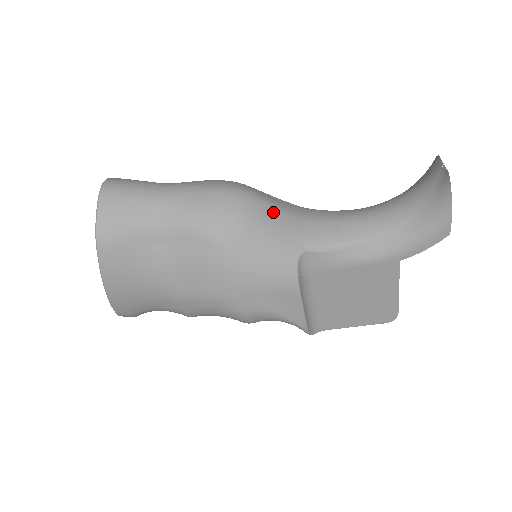
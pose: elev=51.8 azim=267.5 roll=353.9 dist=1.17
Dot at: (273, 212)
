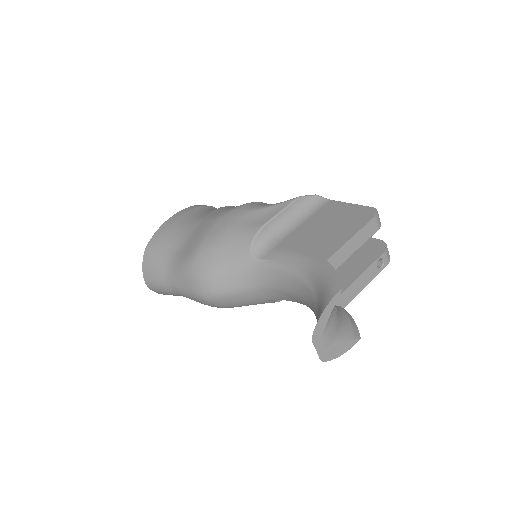
Dot at: (237, 297)
